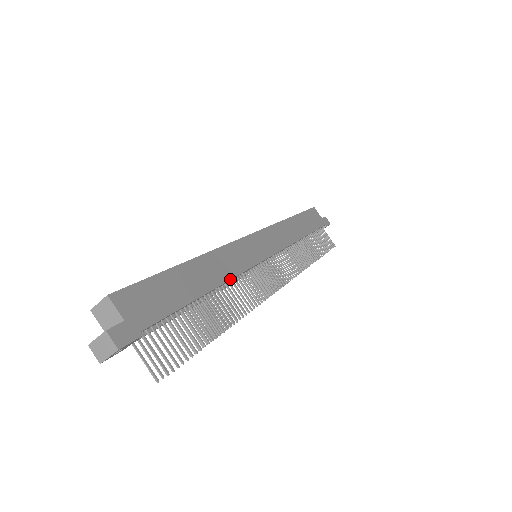
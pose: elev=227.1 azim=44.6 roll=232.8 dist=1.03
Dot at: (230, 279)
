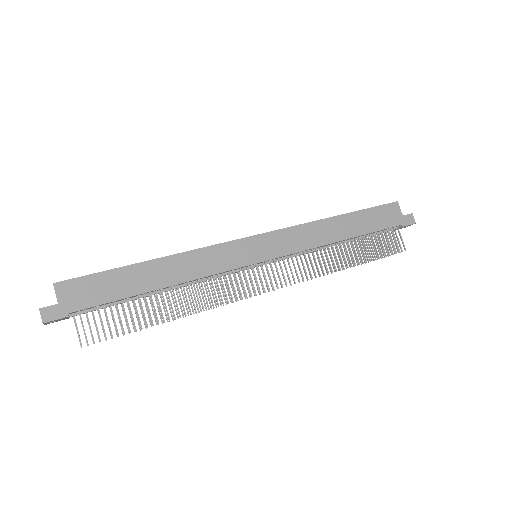
Dot at: (191, 280)
